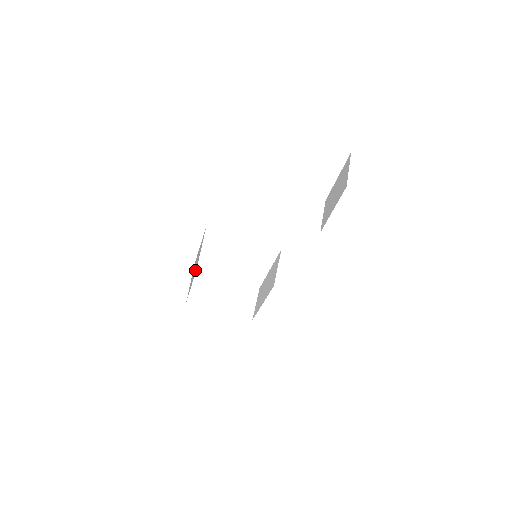
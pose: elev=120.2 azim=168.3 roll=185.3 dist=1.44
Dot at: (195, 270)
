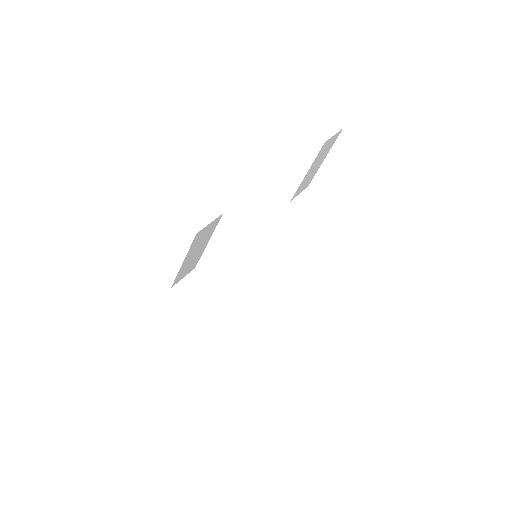
Dot at: (194, 262)
